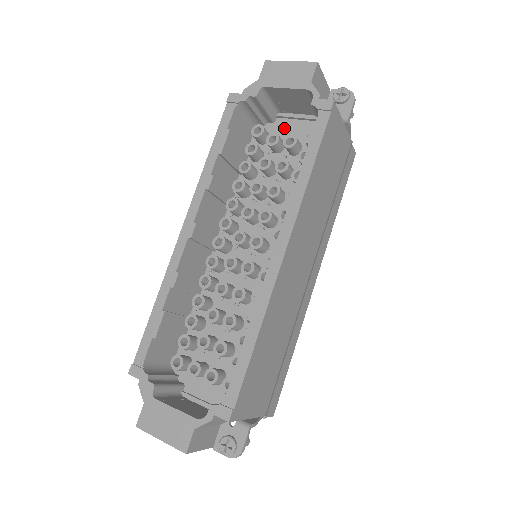
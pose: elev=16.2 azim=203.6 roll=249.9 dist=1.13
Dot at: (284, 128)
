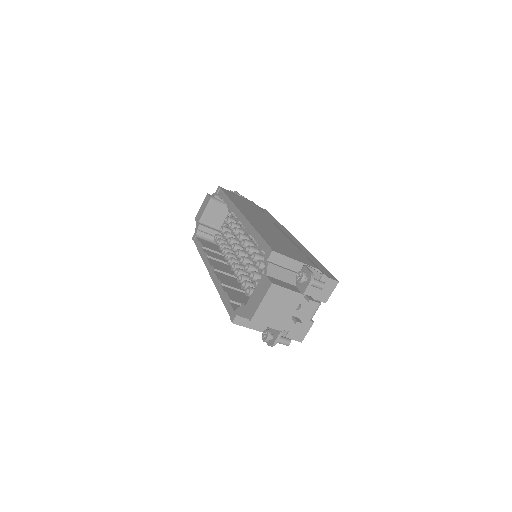
Dot at: occluded
